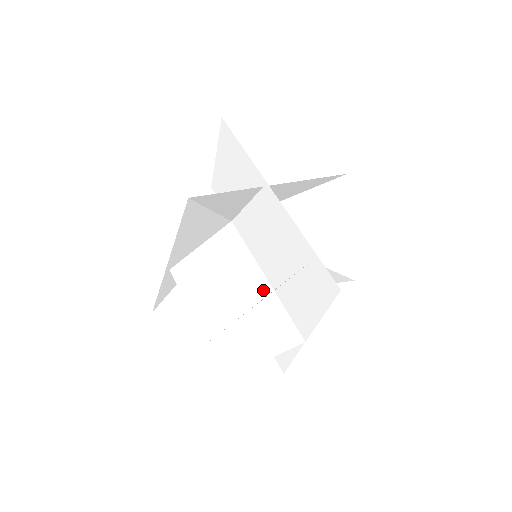
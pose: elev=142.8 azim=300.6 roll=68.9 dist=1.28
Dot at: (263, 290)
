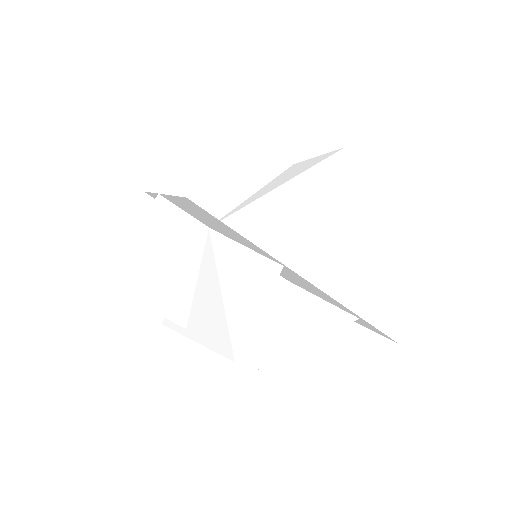
Dot at: (279, 288)
